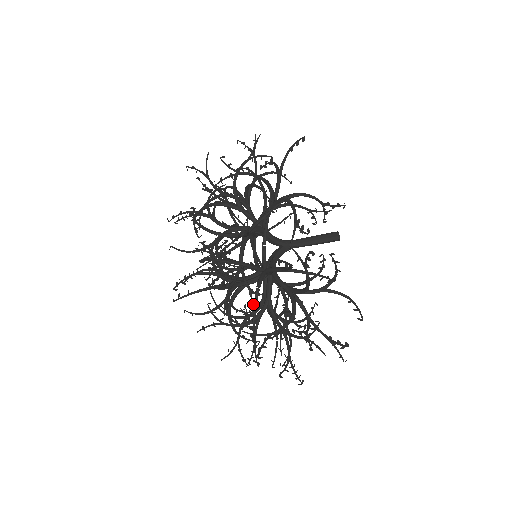
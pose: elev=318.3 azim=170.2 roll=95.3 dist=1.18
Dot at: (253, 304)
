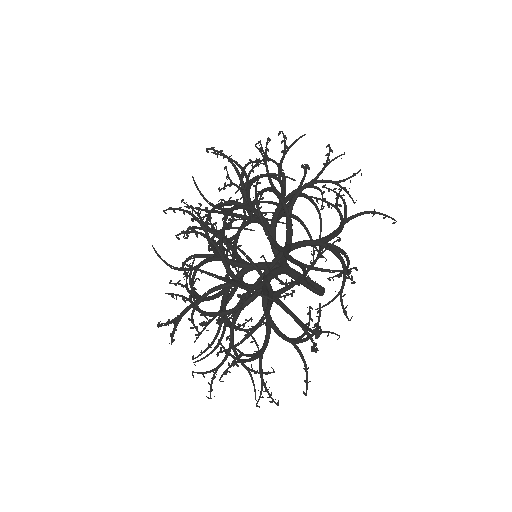
Dot at: (236, 312)
